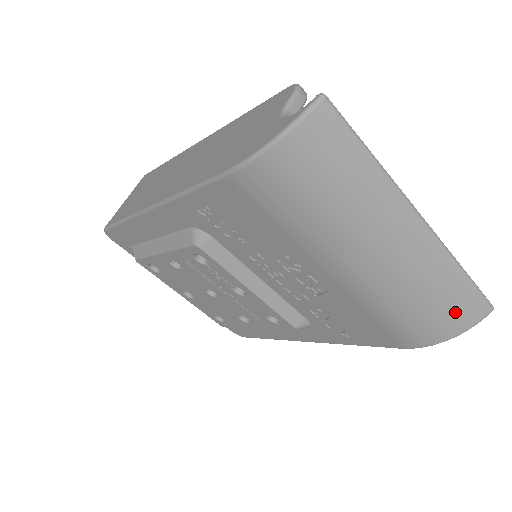
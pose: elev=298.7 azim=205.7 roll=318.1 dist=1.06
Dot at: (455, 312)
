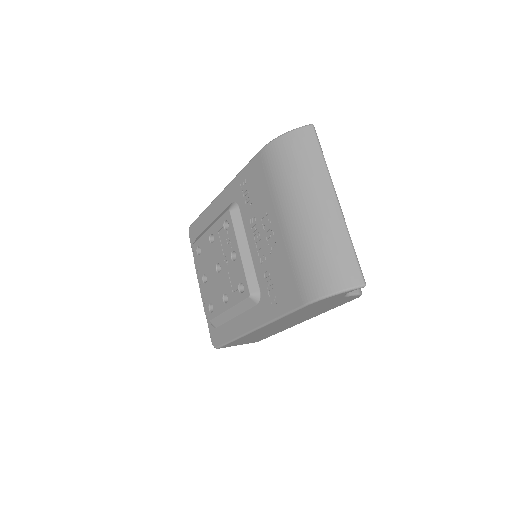
Dot at: (339, 270)
